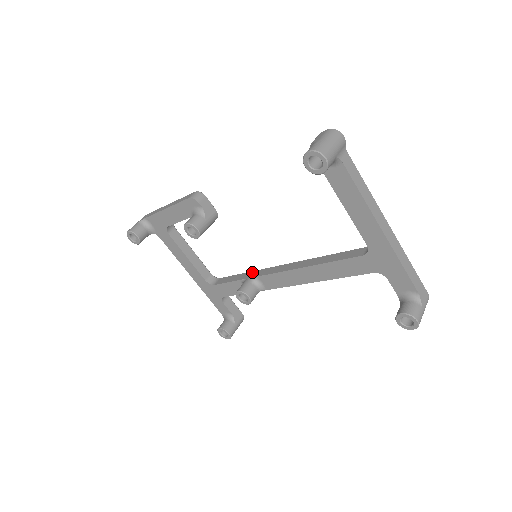
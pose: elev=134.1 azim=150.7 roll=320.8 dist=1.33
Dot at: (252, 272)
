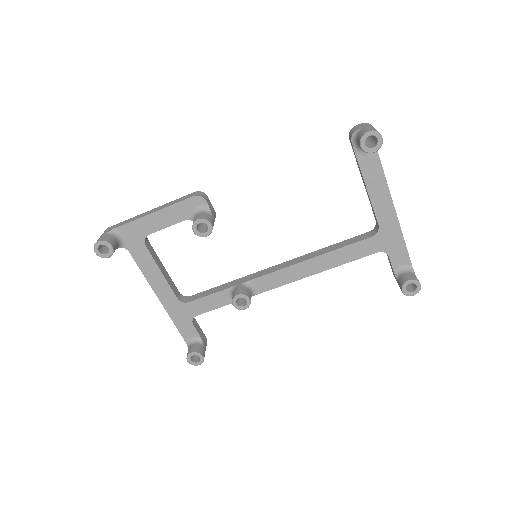
Dot at: (239, 279)
